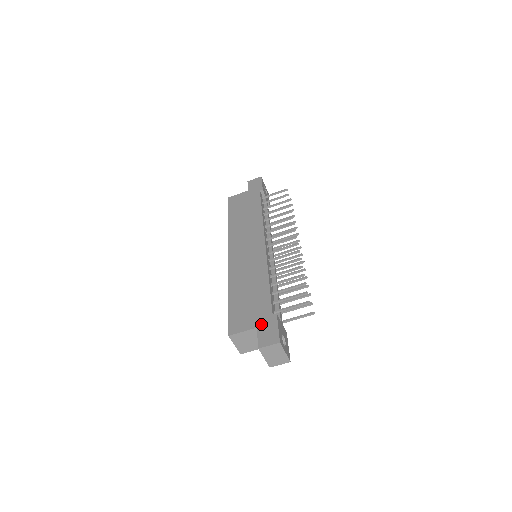
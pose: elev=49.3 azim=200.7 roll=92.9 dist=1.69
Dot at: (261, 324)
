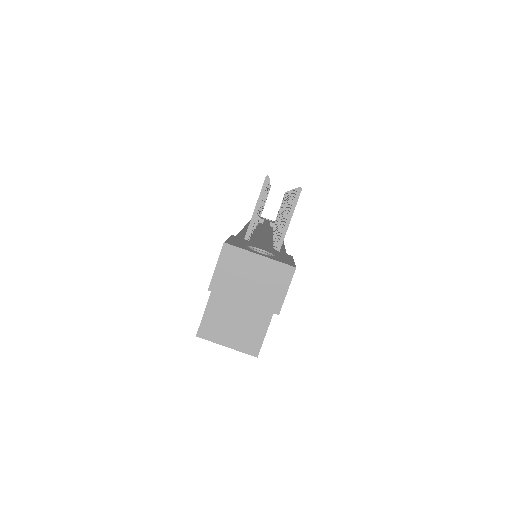
Dot at: occluded
